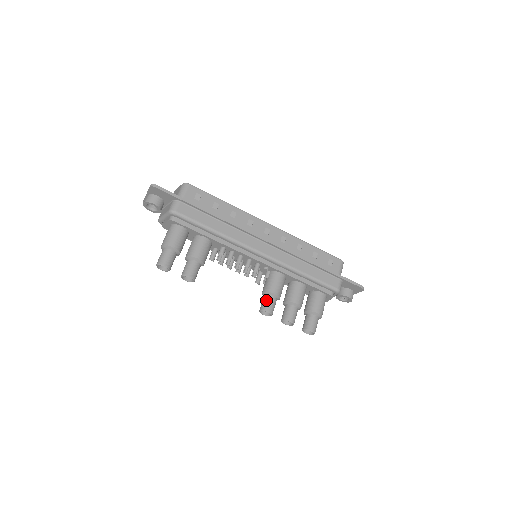
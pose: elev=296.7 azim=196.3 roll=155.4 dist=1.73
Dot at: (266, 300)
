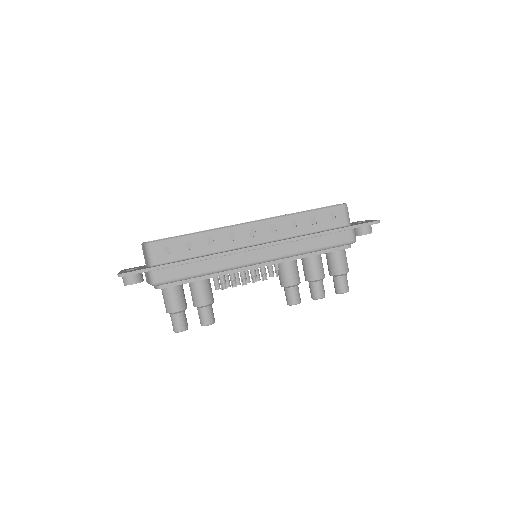
Dot at: (288, 294)
